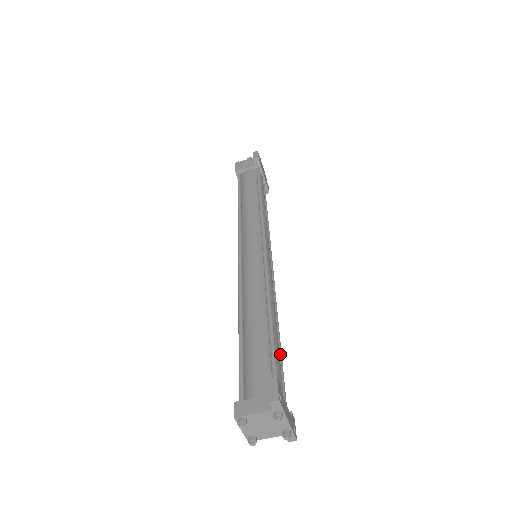
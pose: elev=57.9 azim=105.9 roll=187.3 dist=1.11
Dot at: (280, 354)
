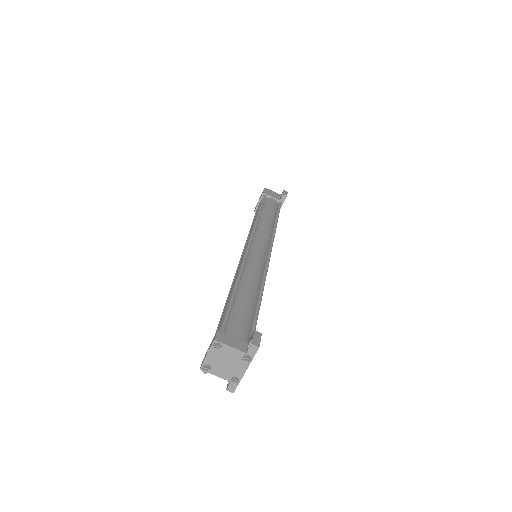
Dot at: occluded
